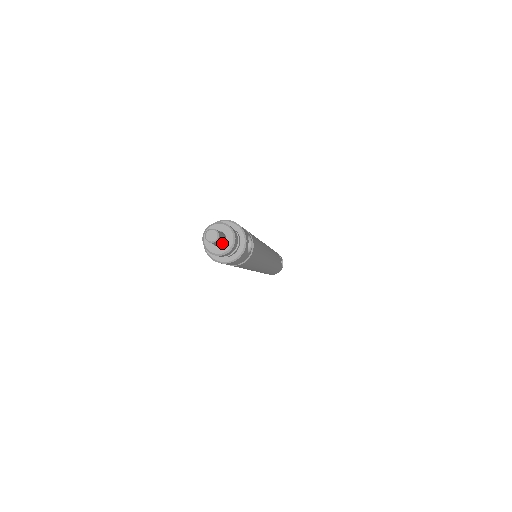
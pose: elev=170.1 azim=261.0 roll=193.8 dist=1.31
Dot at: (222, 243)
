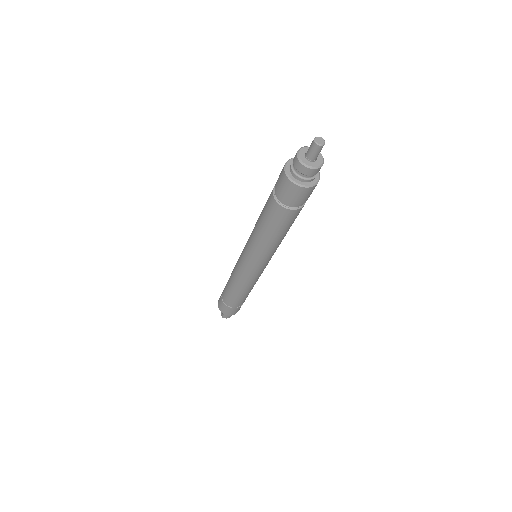
Dot at: (316, 158)
